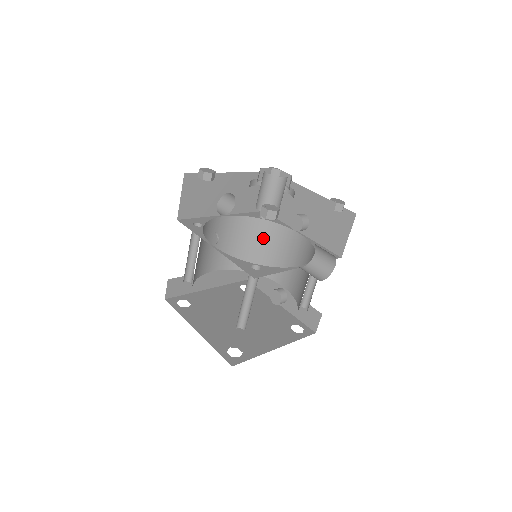
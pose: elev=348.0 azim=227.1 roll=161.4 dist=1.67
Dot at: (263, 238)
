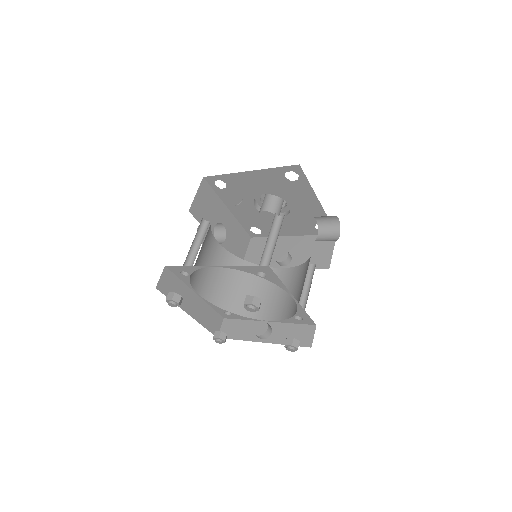
Dot at: (245, 278)
